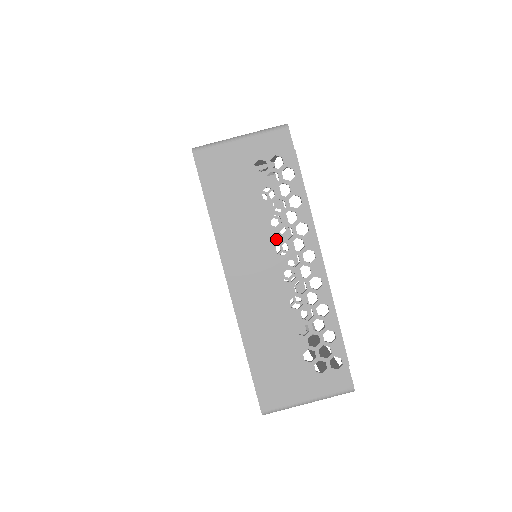
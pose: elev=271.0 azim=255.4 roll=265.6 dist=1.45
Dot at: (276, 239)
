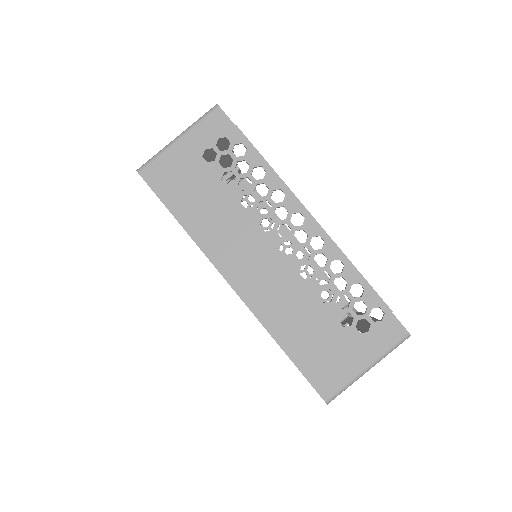
Dot at: (257, 218)
